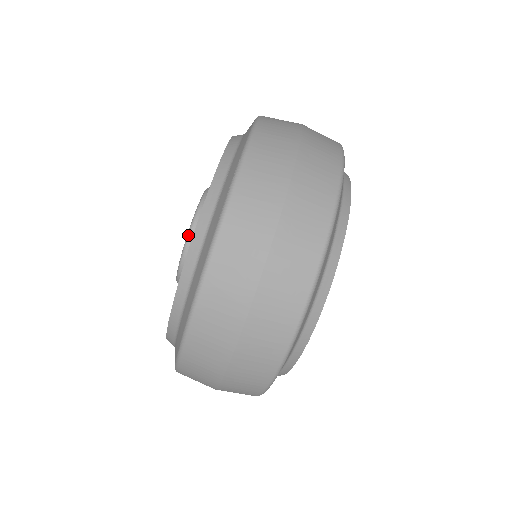
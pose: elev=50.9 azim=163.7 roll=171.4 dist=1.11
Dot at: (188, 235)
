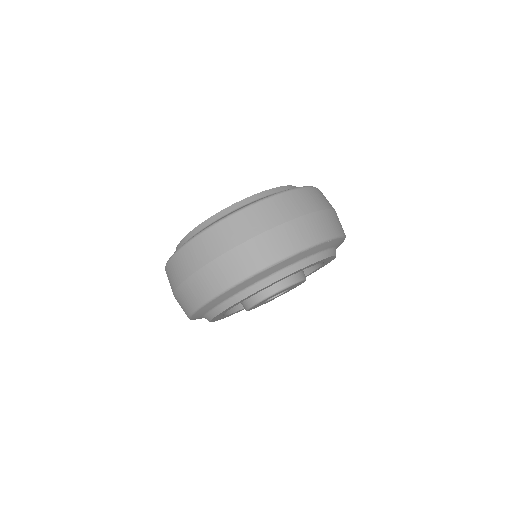
Dot at: occluded
